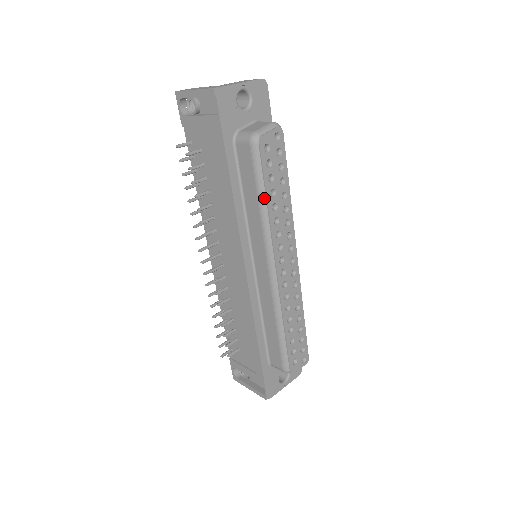
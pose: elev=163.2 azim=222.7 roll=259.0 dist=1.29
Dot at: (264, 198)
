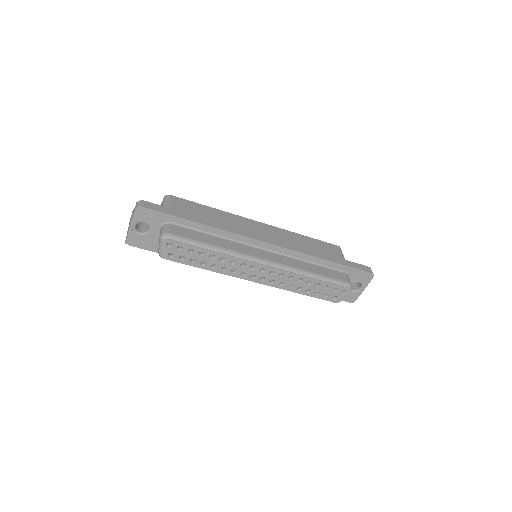
Dot at: (202, 268)
